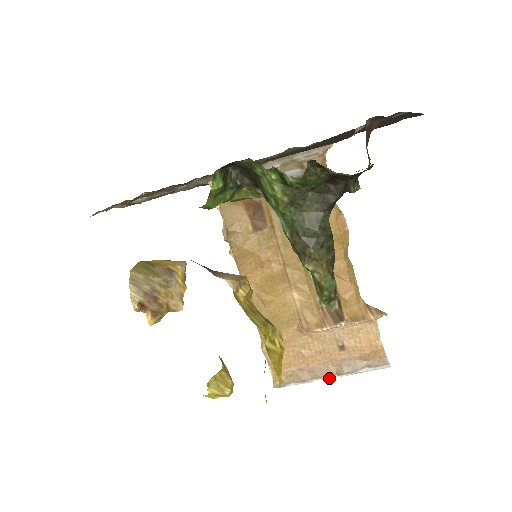
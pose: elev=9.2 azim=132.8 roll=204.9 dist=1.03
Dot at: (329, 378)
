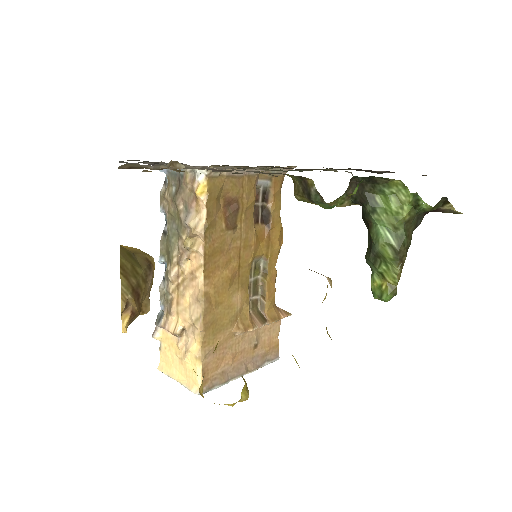
Dot at: occluded
